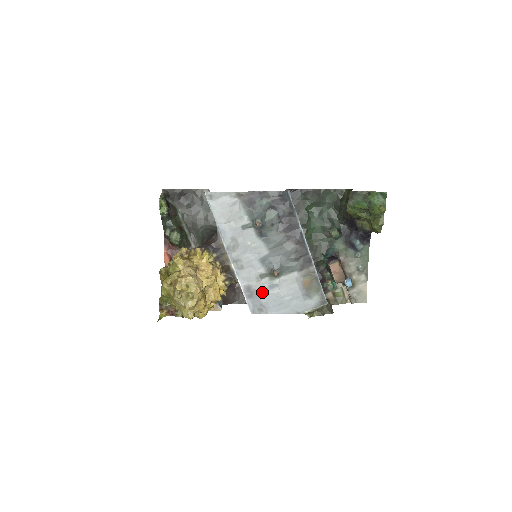
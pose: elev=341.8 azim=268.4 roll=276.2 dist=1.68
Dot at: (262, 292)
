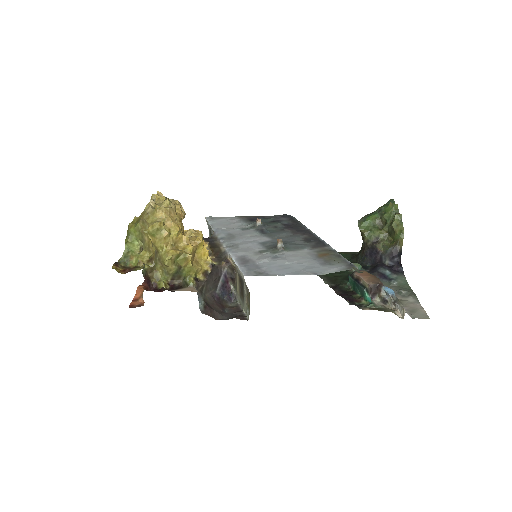
Dot at: (261, 260)
